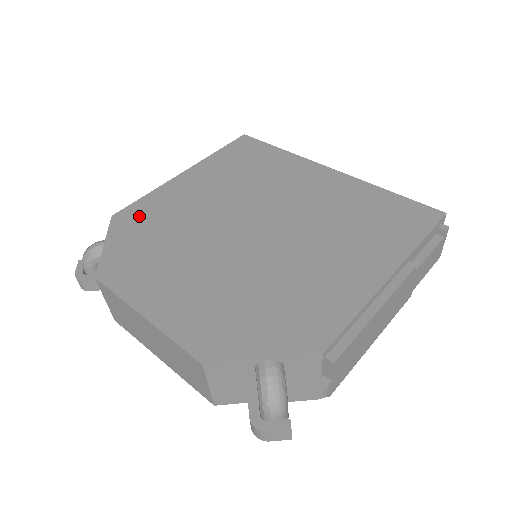
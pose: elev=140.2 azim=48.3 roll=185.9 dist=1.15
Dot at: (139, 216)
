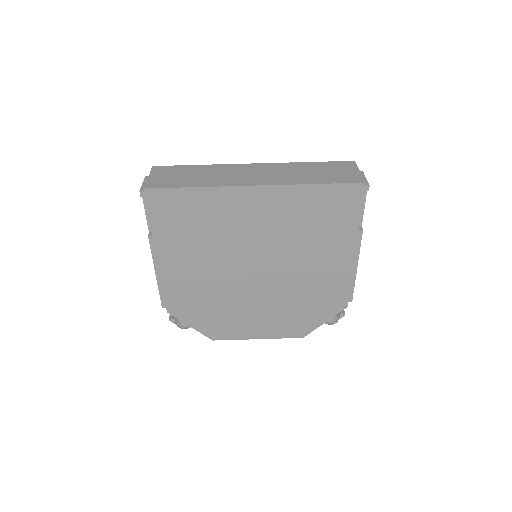
Dot at: (182, 304)
